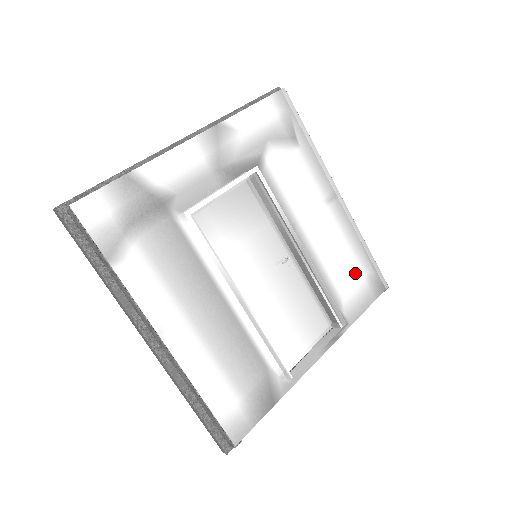
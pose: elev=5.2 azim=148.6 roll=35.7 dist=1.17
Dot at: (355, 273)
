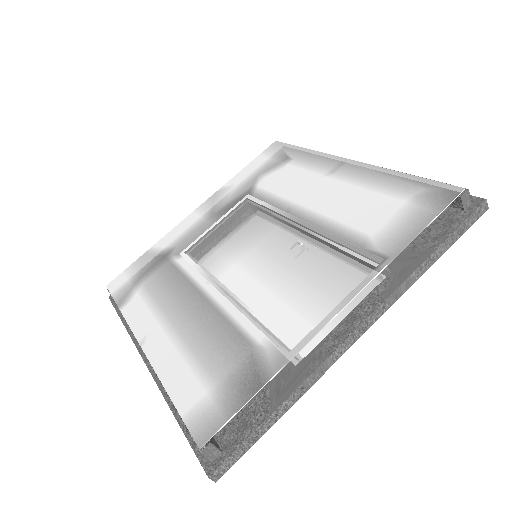
Dot at: (388, 205)
